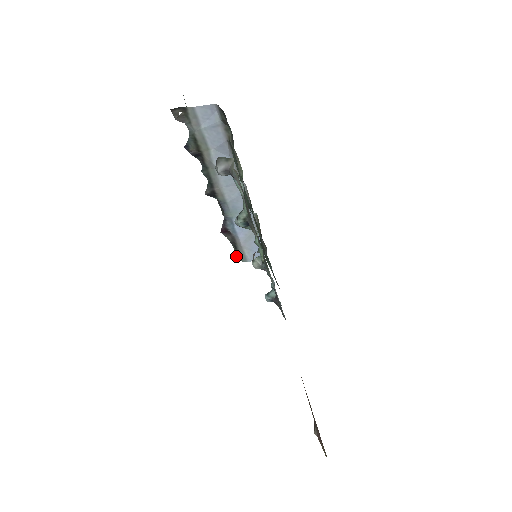
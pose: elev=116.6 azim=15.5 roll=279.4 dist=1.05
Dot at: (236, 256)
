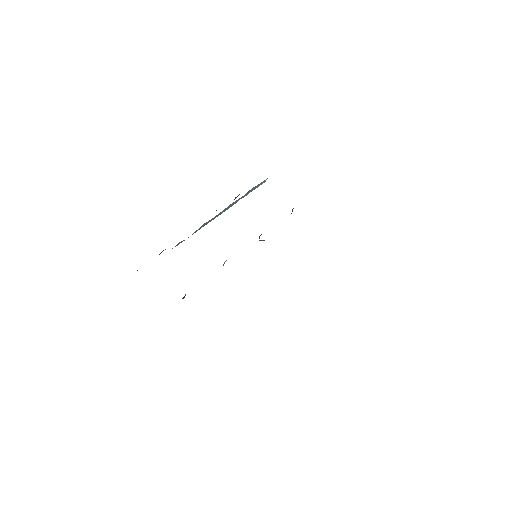
Dot at: occluded
